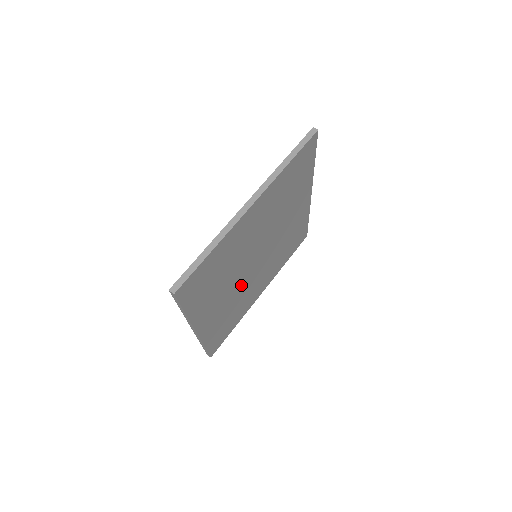
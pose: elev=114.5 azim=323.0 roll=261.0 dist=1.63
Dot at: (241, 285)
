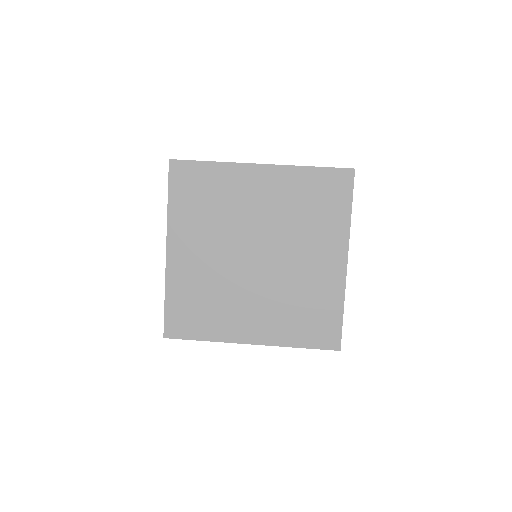
Dot at: (228, 269)
